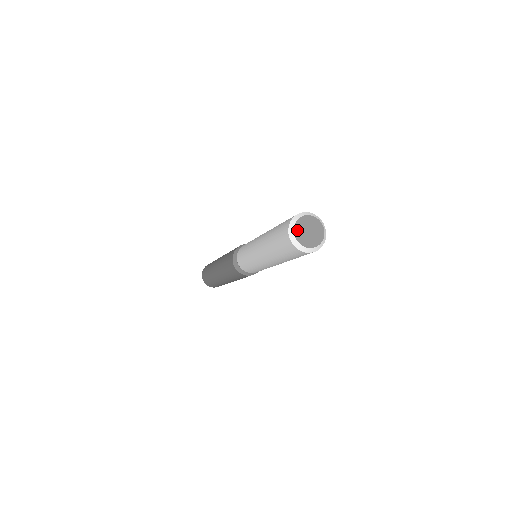
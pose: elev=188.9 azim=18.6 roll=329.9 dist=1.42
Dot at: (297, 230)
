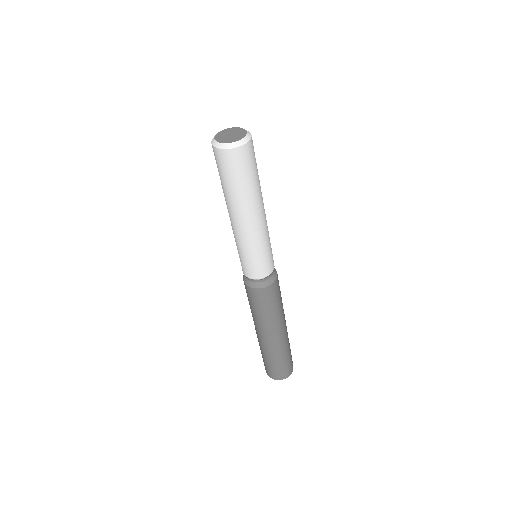
Dot at: (219, 139)
